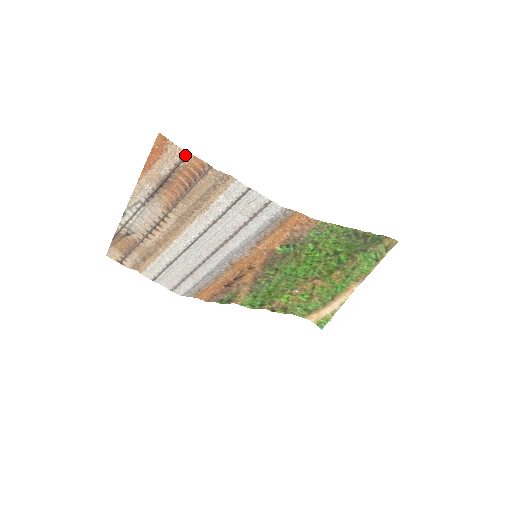
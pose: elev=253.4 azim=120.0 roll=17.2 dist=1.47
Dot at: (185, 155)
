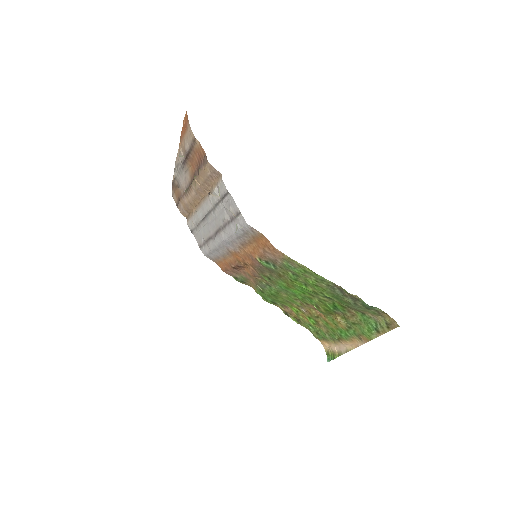
Dot at: (194, 139)
